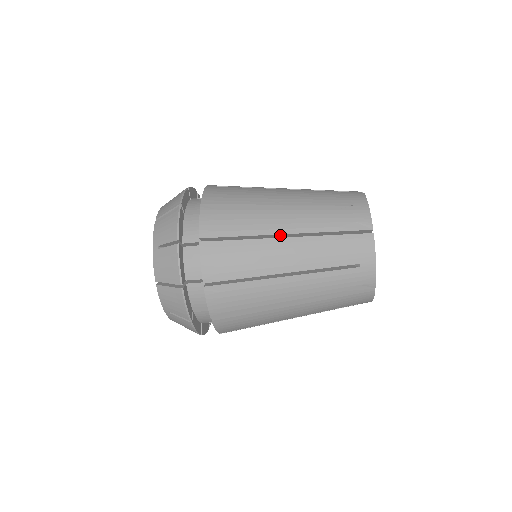
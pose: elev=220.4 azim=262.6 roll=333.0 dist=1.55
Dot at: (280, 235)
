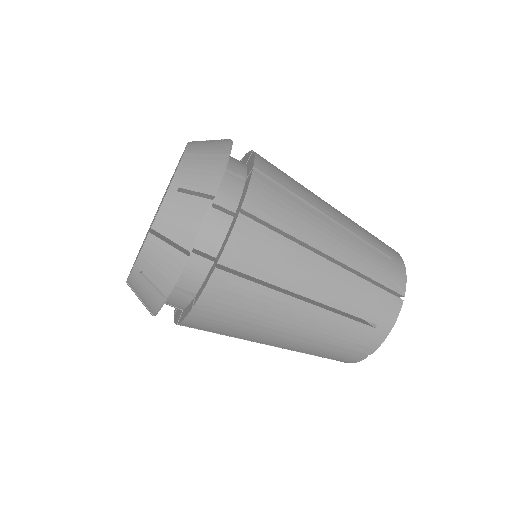
Dot at: (321, 253)
